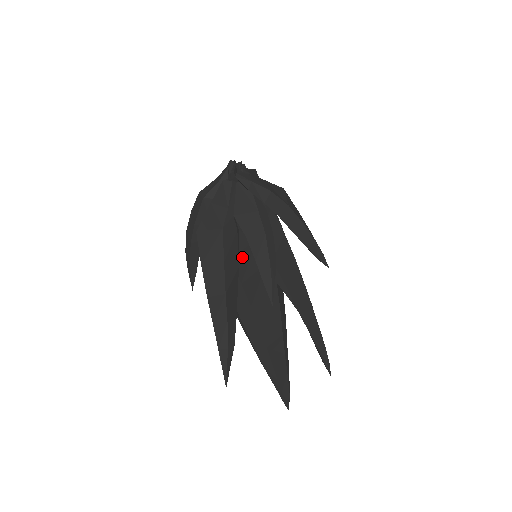
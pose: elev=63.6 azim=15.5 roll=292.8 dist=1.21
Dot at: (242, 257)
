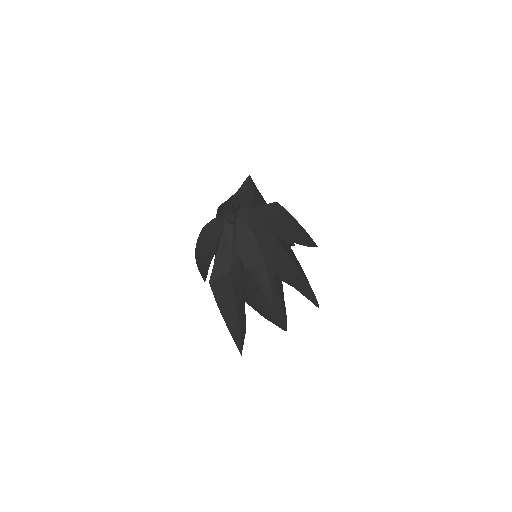
Dot at: (246, 278)
